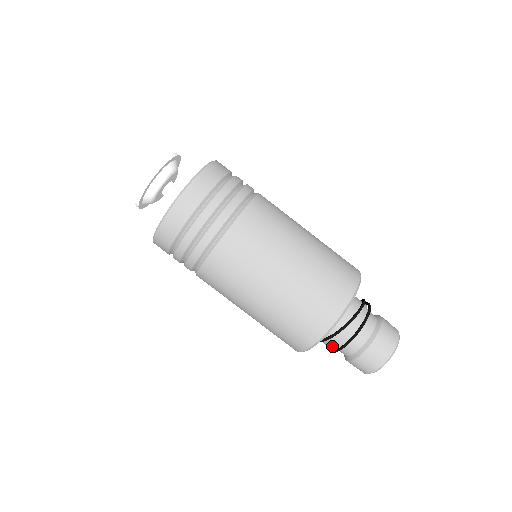
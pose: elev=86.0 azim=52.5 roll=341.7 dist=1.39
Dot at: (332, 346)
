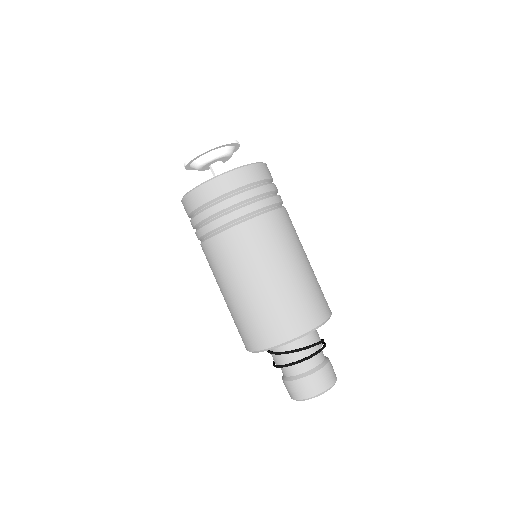
Dot at: (274, 360)
